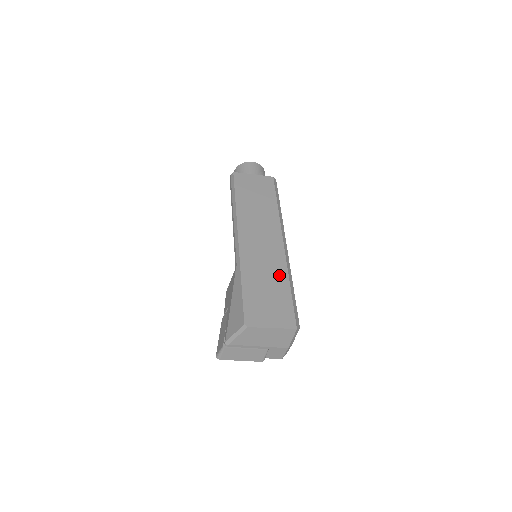
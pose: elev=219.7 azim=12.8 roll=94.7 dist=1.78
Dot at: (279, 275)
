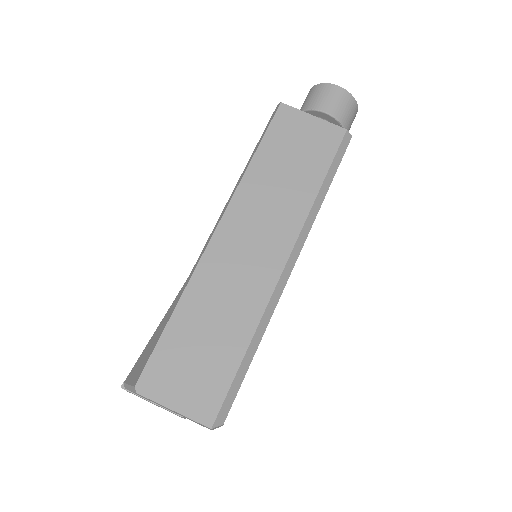
Dot at: (241, 322)
